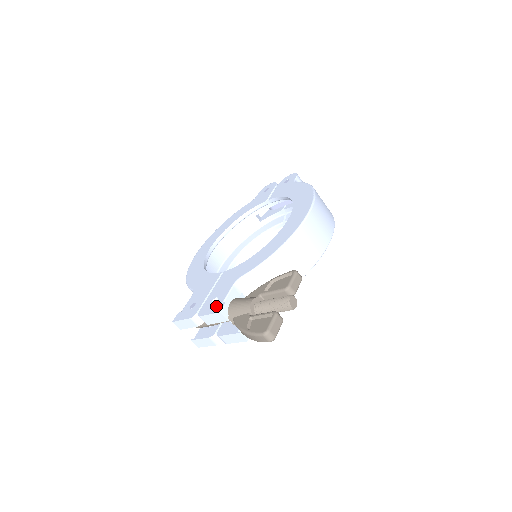
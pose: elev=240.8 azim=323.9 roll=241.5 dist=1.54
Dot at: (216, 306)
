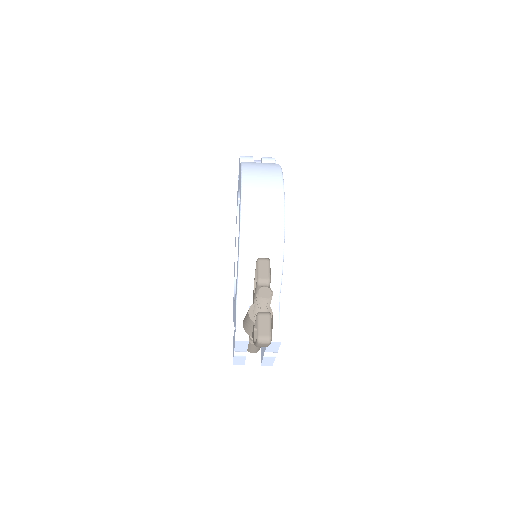
Dot at: occluded
